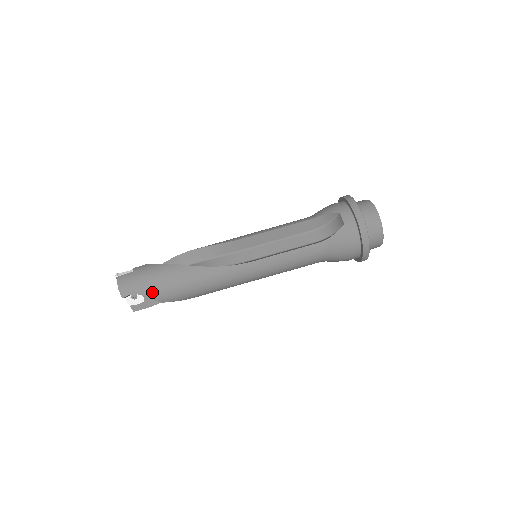
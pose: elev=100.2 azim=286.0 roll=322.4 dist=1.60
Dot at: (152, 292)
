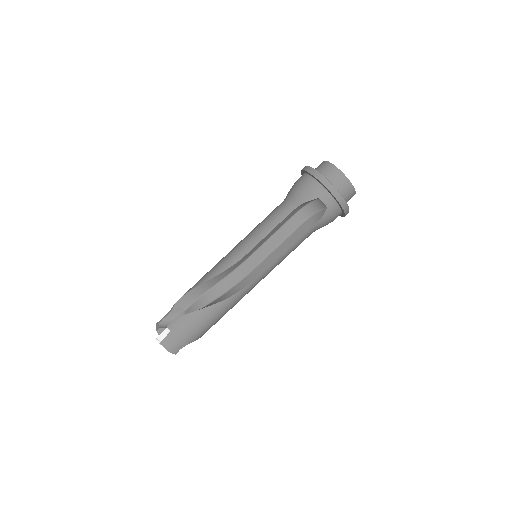
Dot at: (196, 337)
